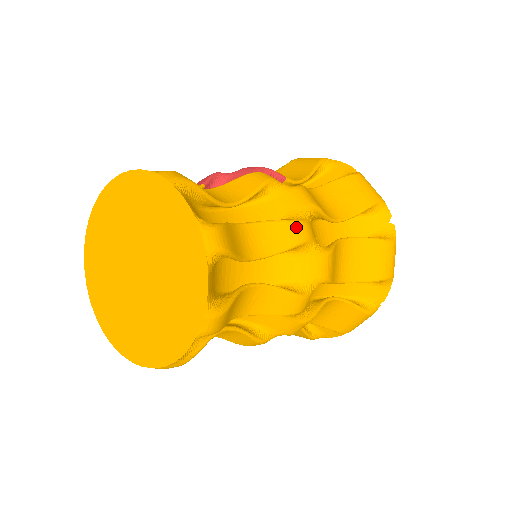
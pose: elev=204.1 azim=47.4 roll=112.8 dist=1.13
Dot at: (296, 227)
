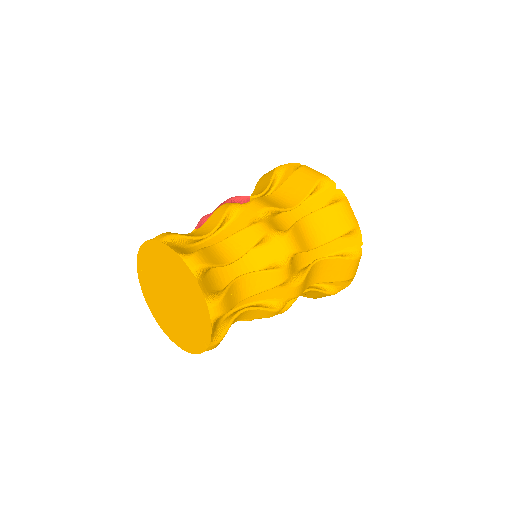
Dot at: (254, 228)
